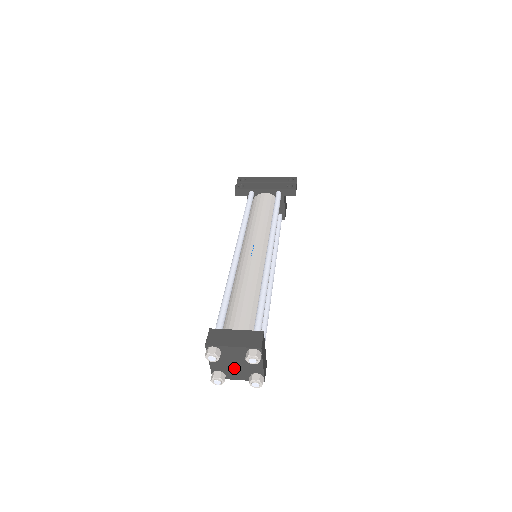
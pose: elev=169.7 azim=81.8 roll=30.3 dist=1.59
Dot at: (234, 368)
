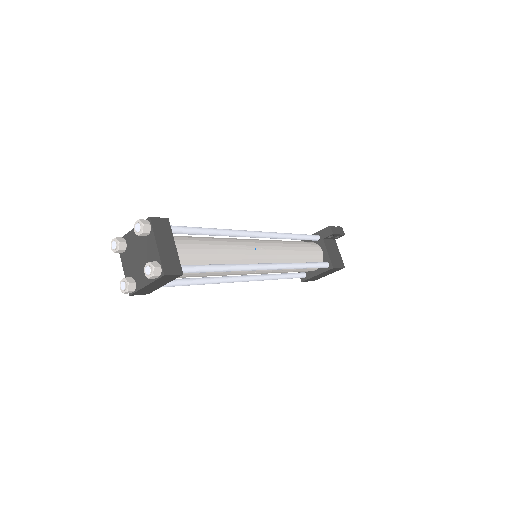
Dot at: (140, 266)
